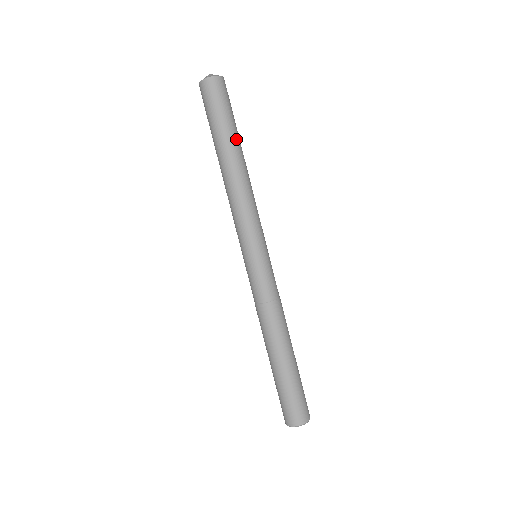
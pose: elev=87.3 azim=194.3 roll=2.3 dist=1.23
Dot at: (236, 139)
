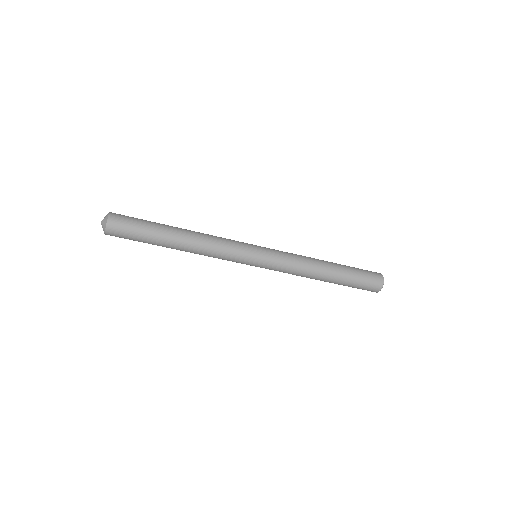
Dot at: (164, 233)
